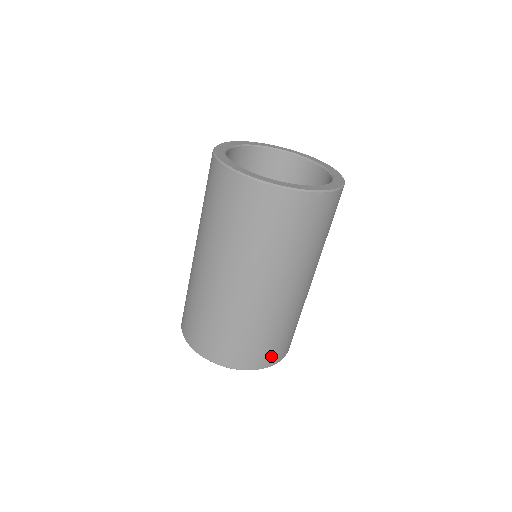
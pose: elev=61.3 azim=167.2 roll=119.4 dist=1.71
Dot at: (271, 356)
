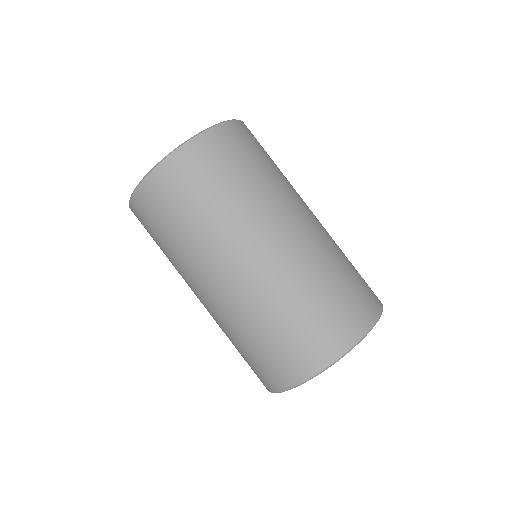
Dot at: occluded
